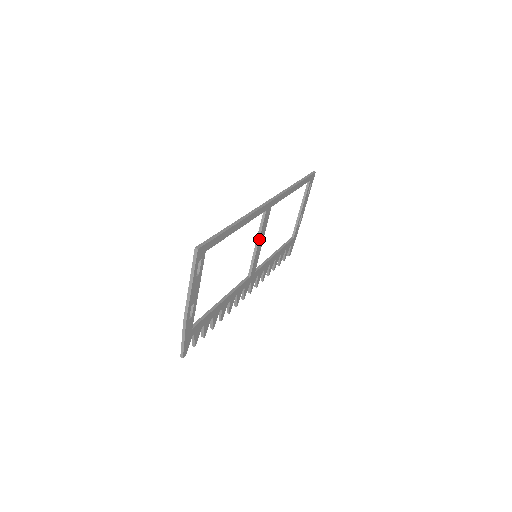
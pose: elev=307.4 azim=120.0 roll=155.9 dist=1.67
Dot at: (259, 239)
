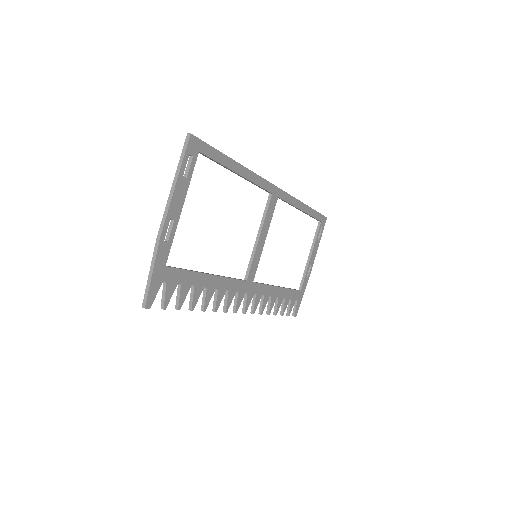
Dot at: (261, 230)
